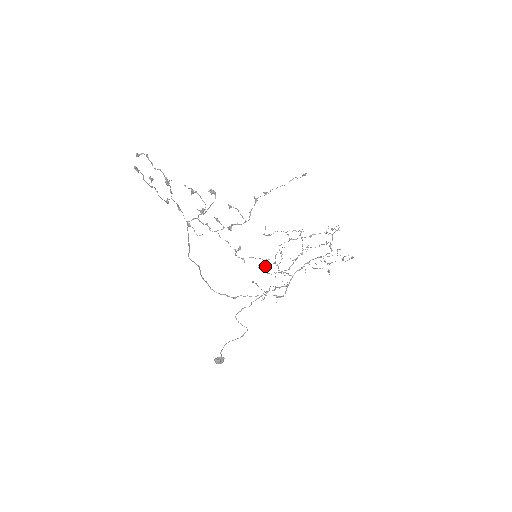
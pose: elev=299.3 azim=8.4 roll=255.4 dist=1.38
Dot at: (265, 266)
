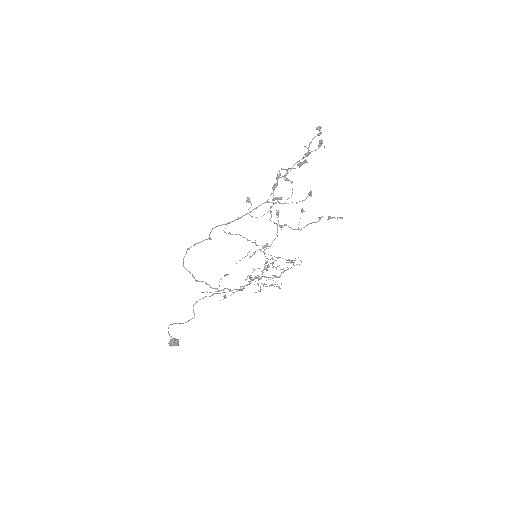
Dot at: occluded
